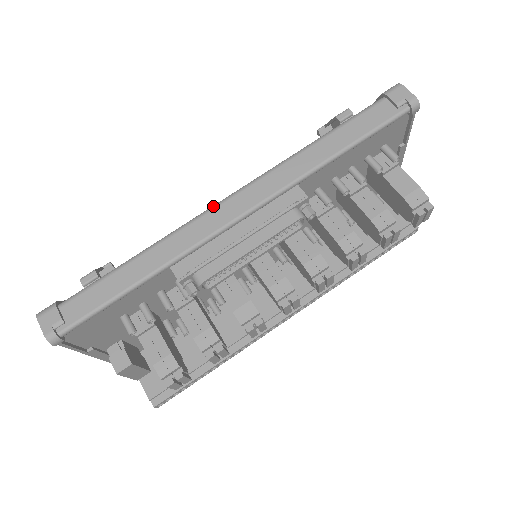
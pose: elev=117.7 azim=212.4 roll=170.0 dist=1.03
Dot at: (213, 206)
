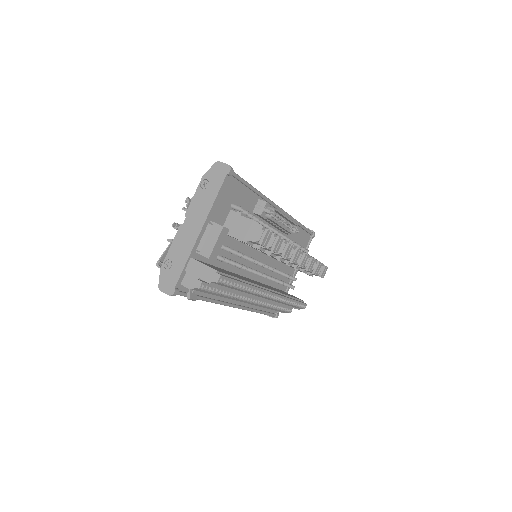
Dot at: occluded
